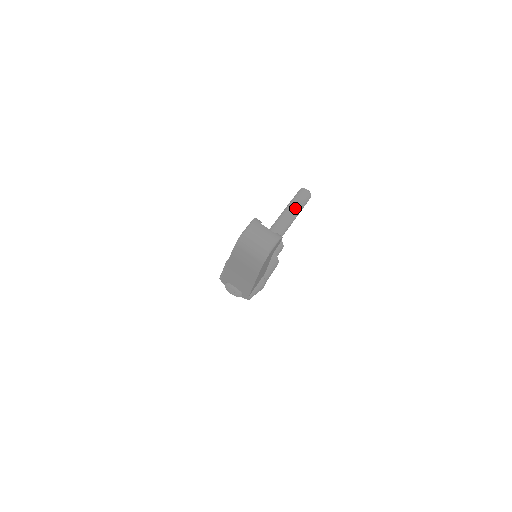
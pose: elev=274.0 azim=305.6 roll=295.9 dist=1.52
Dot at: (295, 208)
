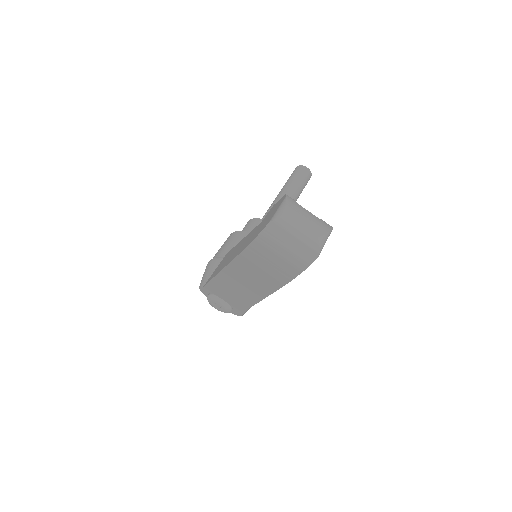
Dot at: (294, 191)
